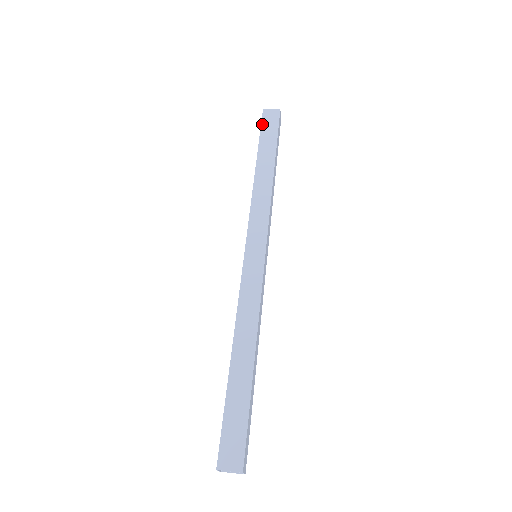
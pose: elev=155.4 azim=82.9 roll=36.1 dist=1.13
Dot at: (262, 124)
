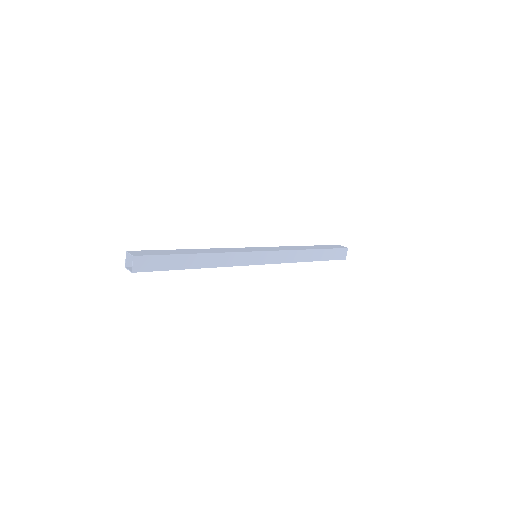
Dot at: (330, 245)
